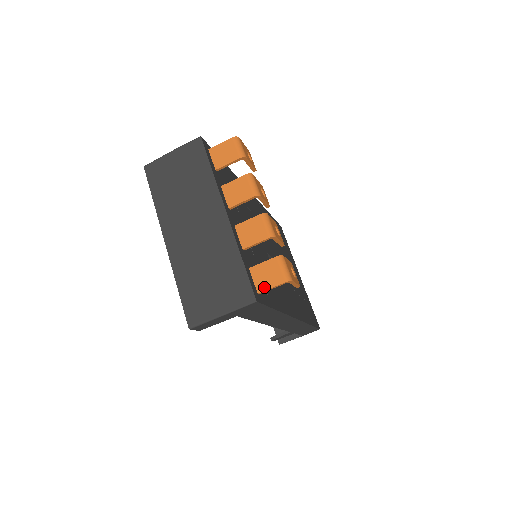
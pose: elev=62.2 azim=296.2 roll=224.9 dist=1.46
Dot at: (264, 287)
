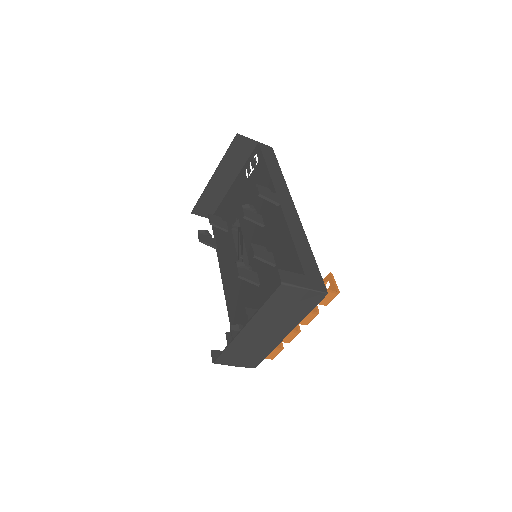
Dot at: occluded
